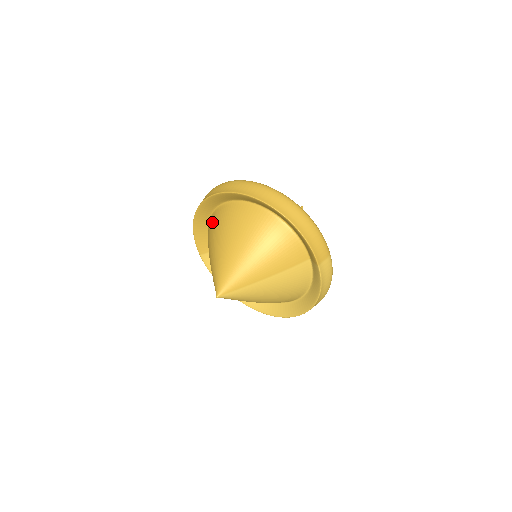
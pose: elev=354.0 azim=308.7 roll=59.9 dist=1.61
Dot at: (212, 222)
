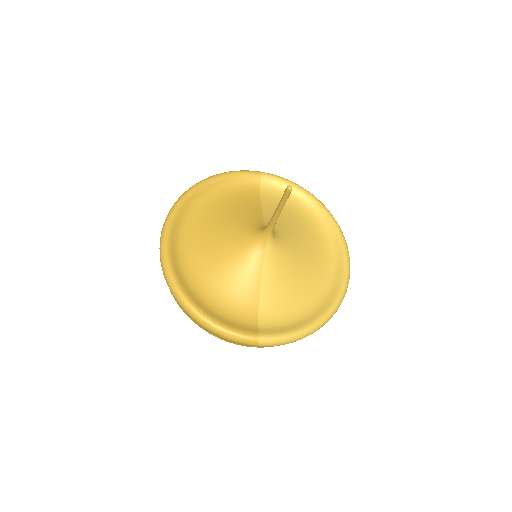
Dot at: occluded
